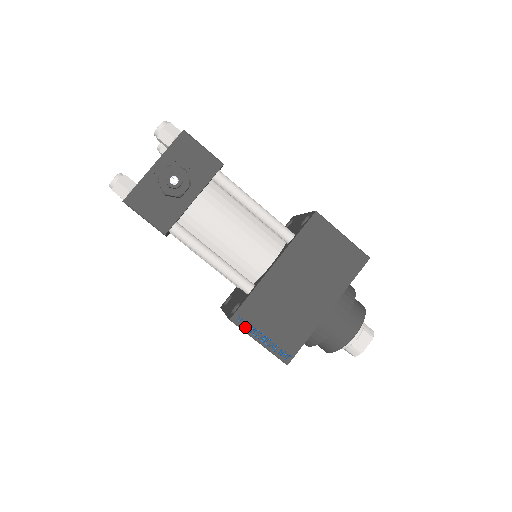
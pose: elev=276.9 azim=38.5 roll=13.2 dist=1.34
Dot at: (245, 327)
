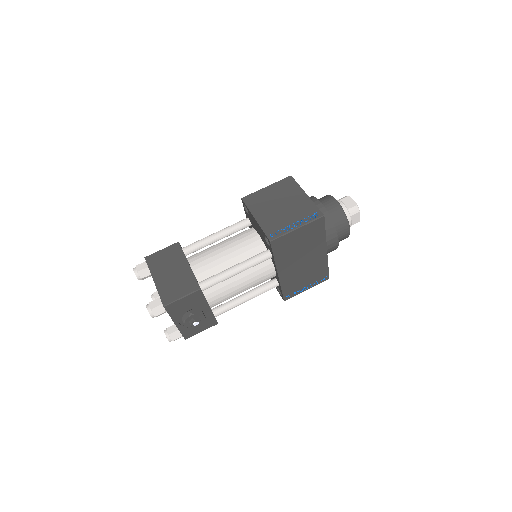
Dot at: (294, 295)
